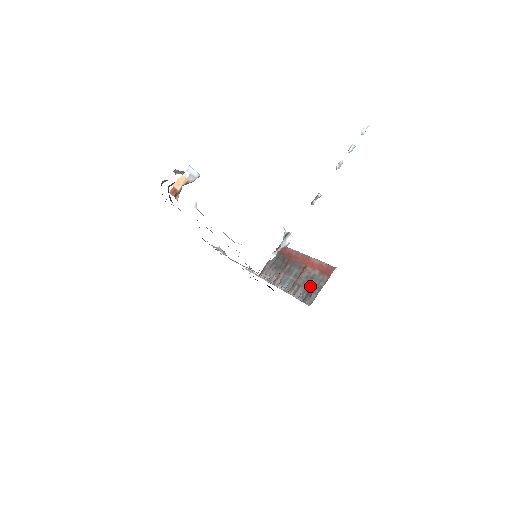
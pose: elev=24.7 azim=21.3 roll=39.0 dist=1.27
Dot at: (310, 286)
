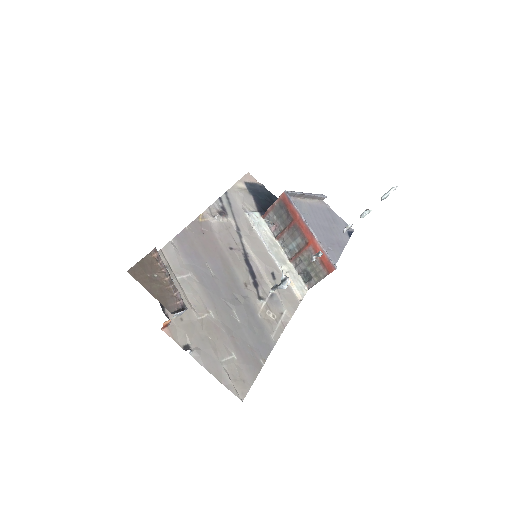
Dot at: (310, 270)
